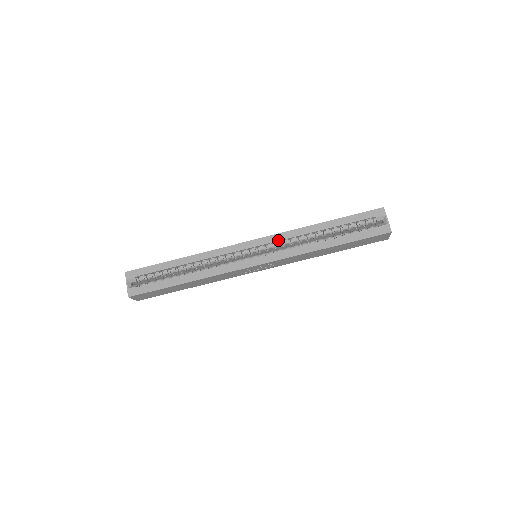
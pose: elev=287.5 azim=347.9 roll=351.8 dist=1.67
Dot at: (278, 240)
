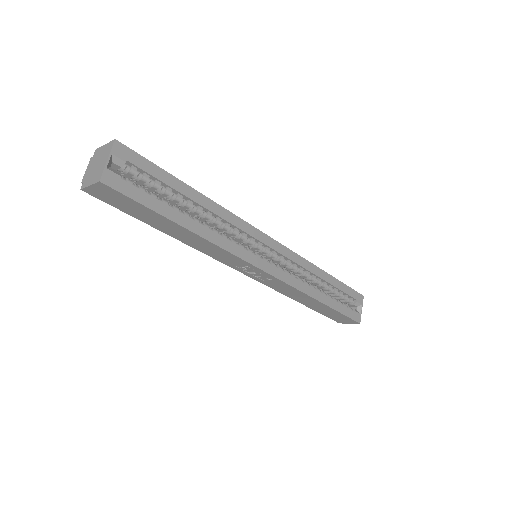
Dot at: (292, 259)
